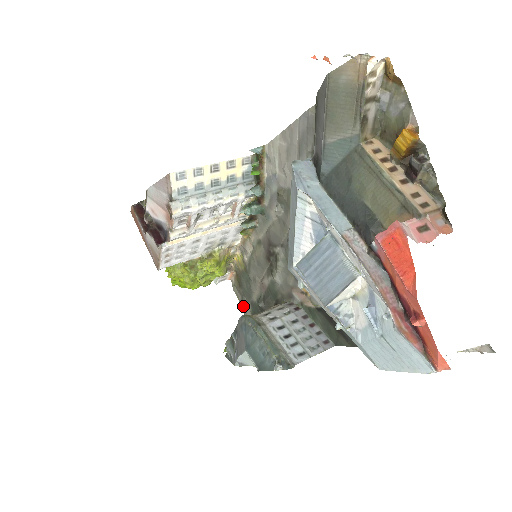
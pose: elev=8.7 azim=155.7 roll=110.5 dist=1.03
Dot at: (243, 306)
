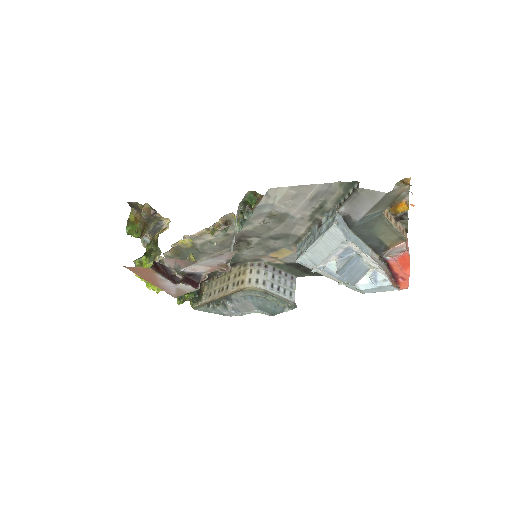
Dot at: occluded
